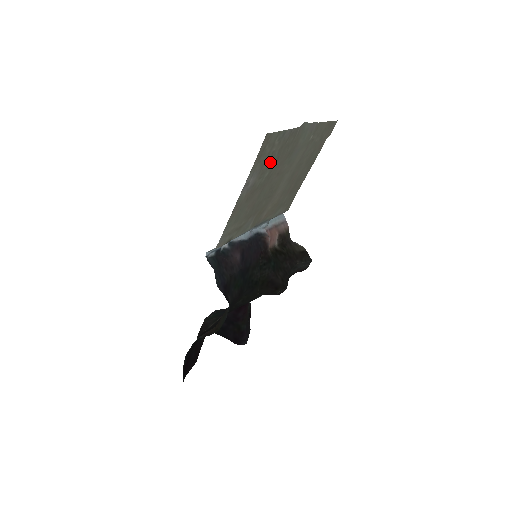
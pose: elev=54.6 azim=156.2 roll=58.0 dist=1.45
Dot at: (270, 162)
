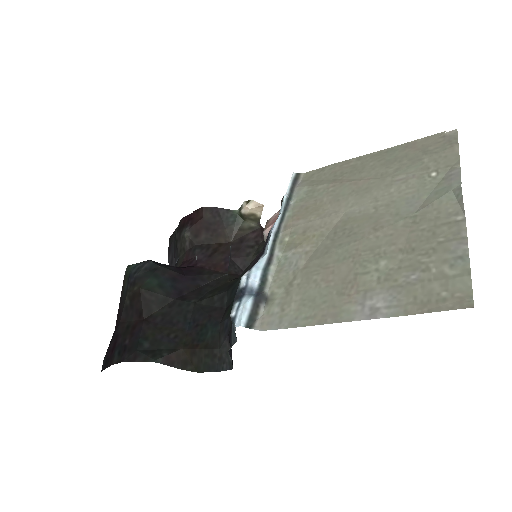
Dot at: (407, 266)
